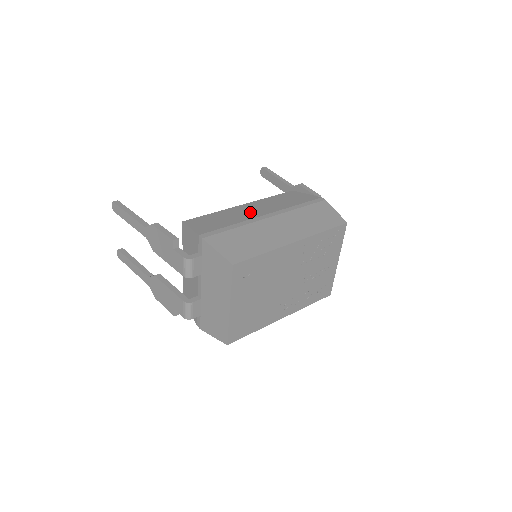
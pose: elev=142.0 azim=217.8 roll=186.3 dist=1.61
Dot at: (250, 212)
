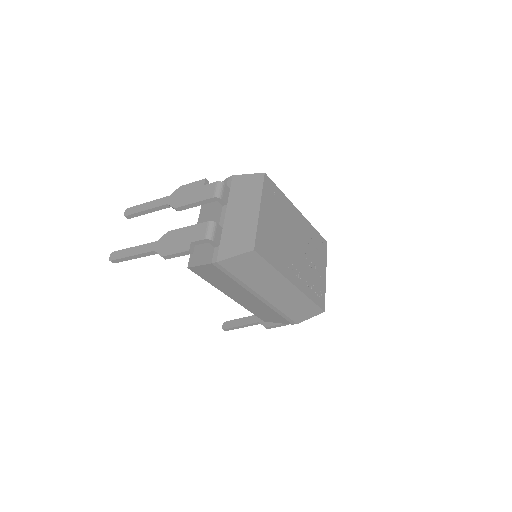
Dot at: occluded
